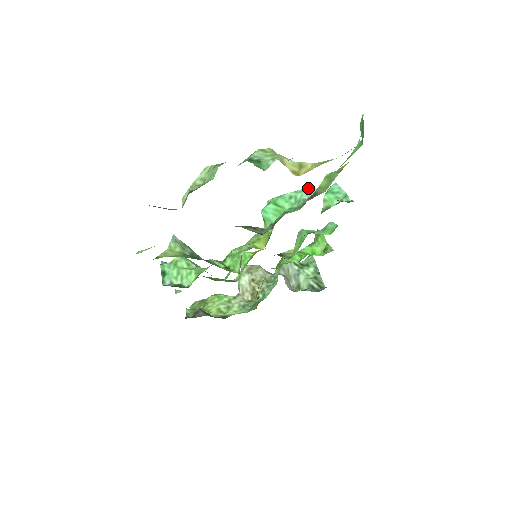
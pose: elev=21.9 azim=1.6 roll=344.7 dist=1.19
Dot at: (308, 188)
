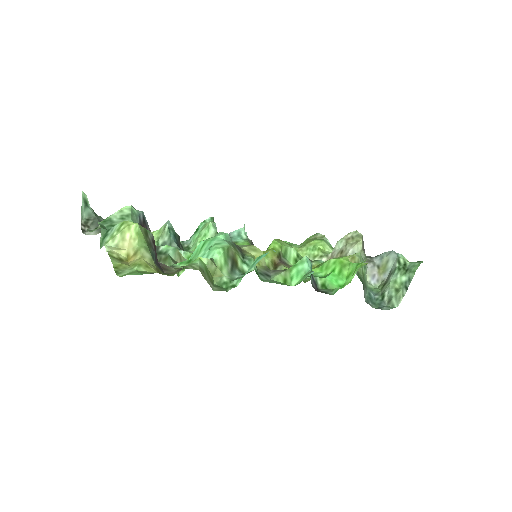
Dot at: (214, 251)
